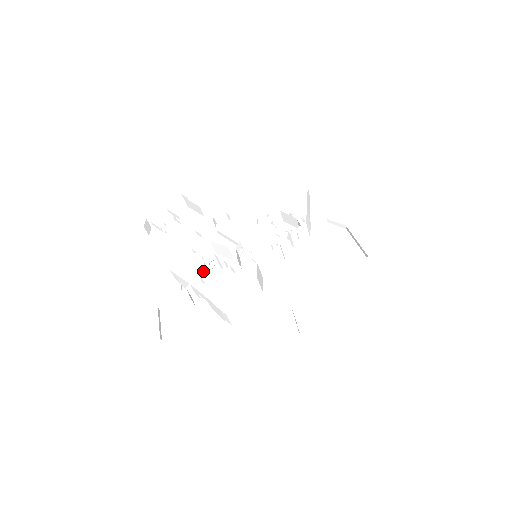
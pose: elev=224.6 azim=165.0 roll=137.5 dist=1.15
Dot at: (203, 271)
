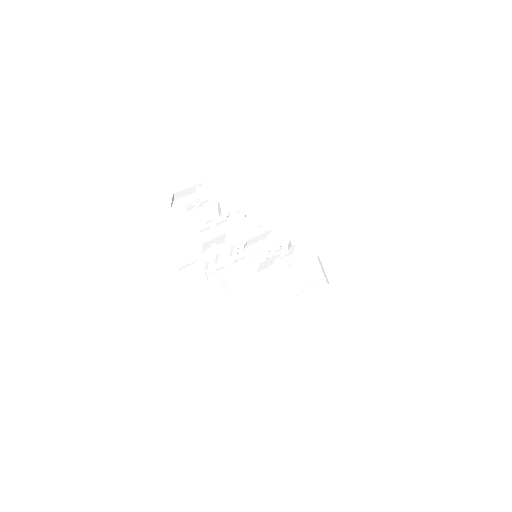
Dot at: occluded
